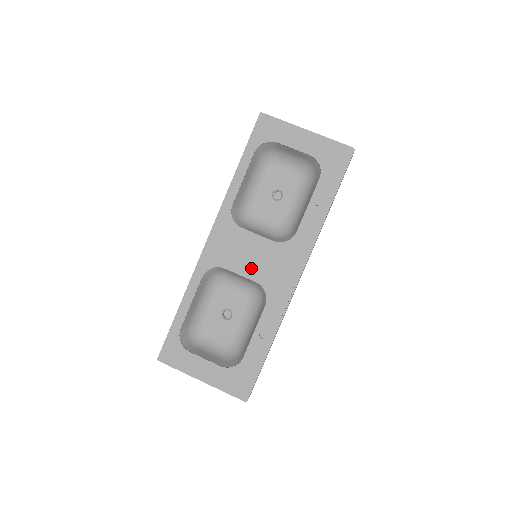
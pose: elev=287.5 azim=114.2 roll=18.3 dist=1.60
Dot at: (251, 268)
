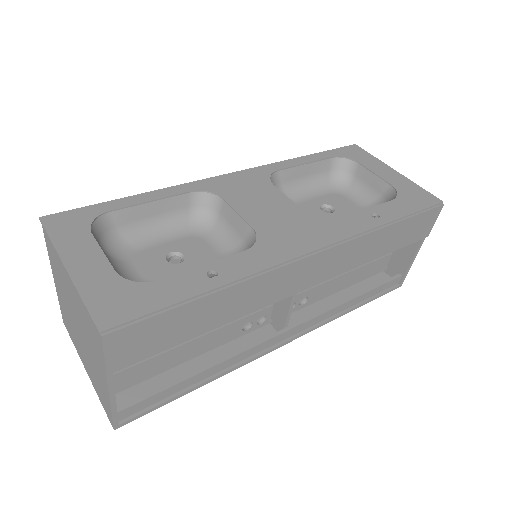
Dot at: (257, 214)
